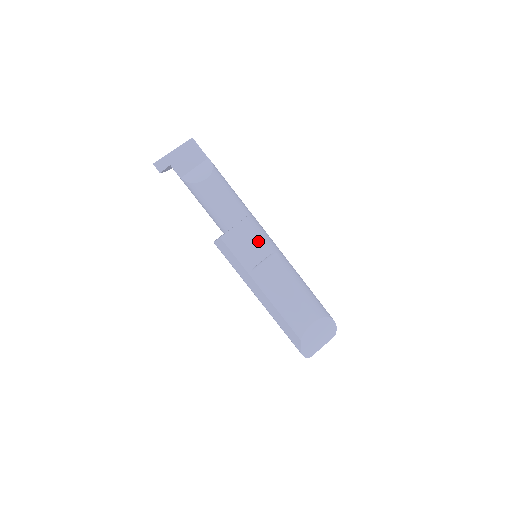
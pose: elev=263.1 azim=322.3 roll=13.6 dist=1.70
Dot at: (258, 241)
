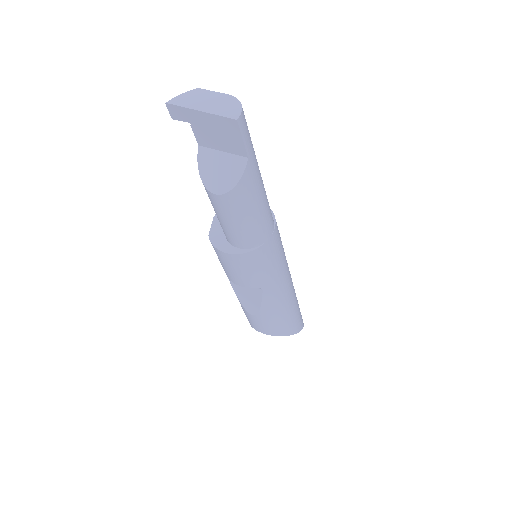
Dot at: (243, 275)
